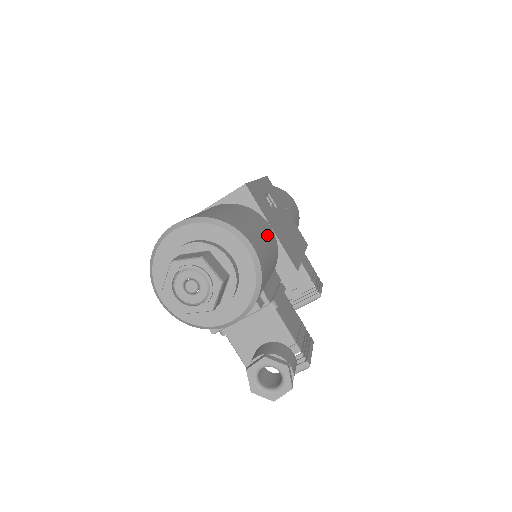
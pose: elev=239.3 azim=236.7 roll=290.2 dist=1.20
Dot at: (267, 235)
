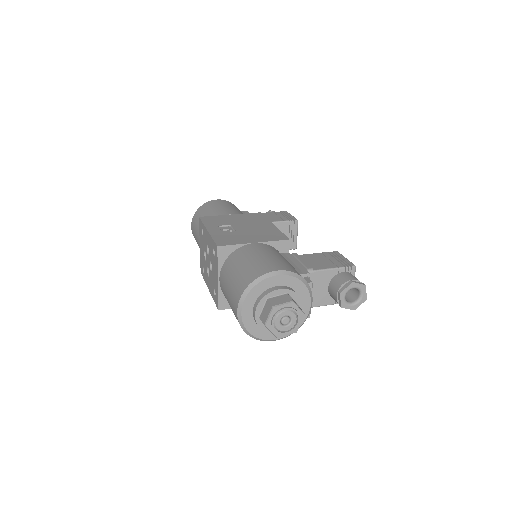
Dot at: (262, 251)
